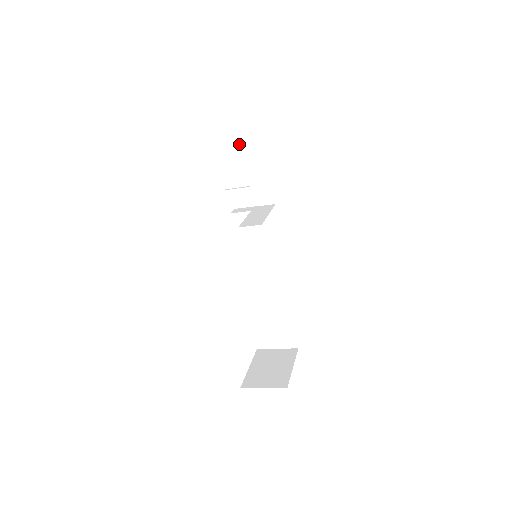
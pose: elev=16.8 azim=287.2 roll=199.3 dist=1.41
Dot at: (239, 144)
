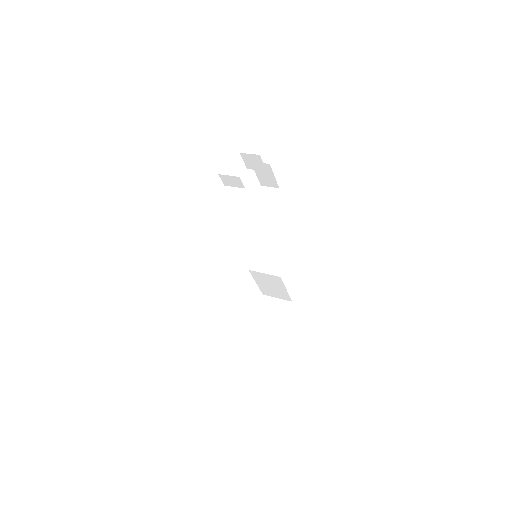
Dot at: (235, 185)
